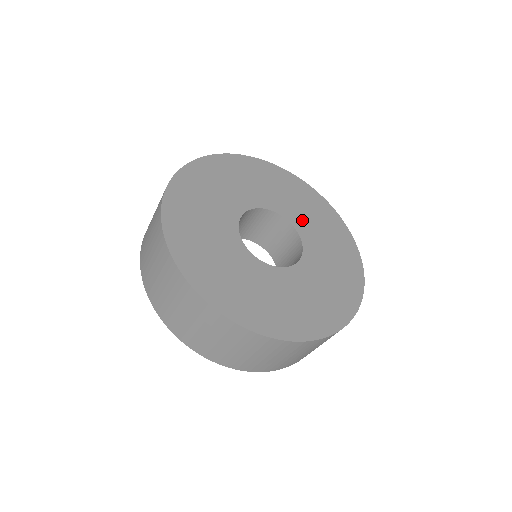
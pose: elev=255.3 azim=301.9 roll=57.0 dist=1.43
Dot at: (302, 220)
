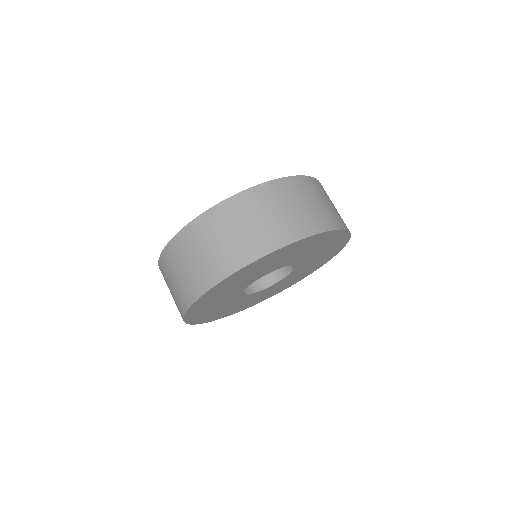
Dot at: occluded
